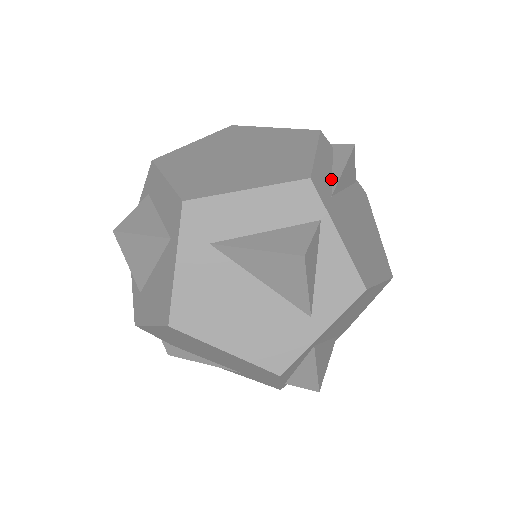
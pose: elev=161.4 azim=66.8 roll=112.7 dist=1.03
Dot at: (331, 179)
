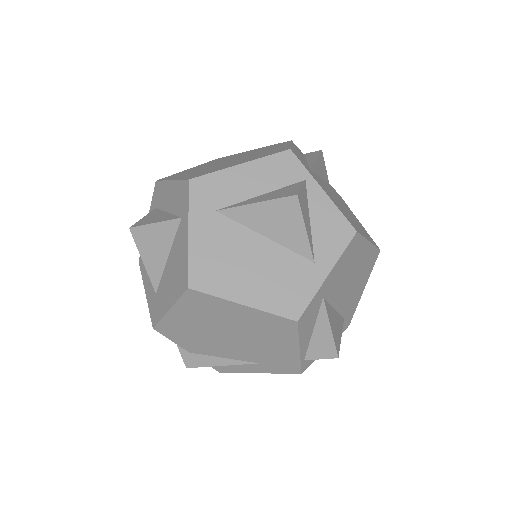
Dot at: (308, 164)
